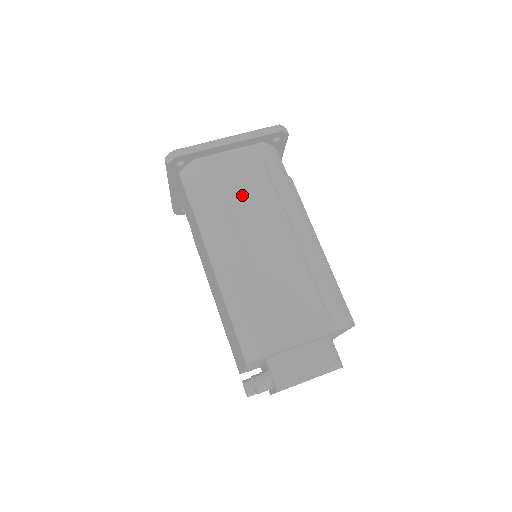
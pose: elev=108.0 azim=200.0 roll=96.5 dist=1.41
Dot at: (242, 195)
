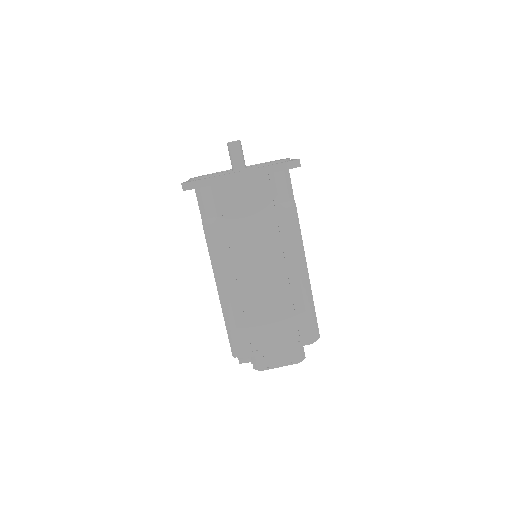
Dot at: (247, 226)
